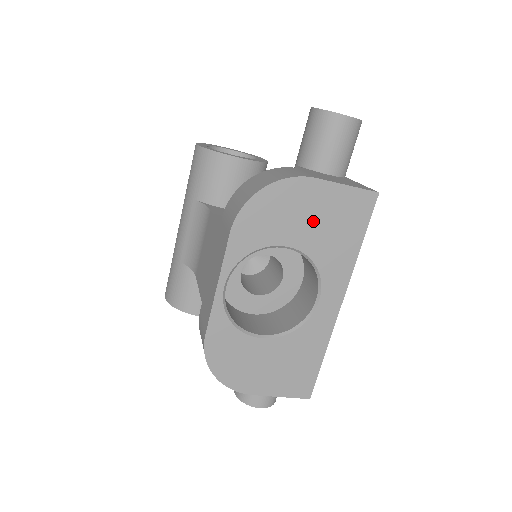
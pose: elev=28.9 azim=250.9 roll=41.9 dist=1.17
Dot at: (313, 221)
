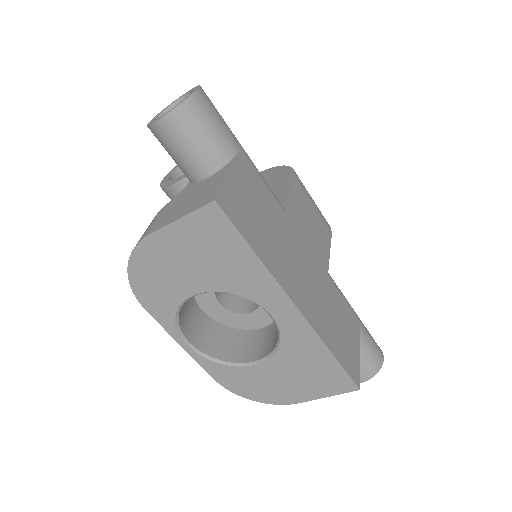
Dot at: (190, 265)
